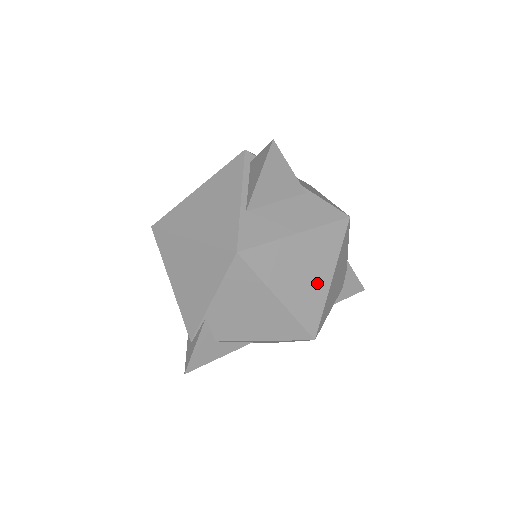
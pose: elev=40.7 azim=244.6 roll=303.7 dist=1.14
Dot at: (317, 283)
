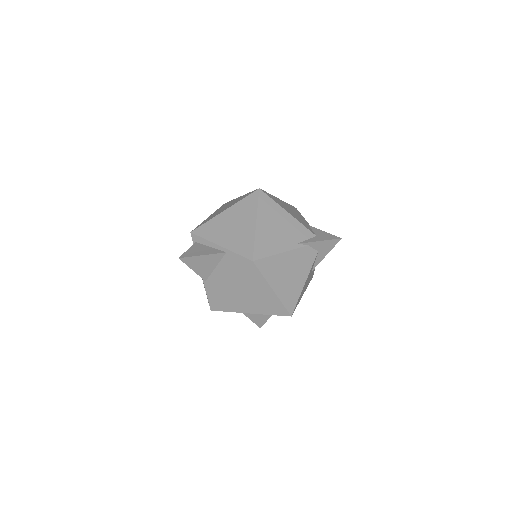
Dot at: (266, 297)
